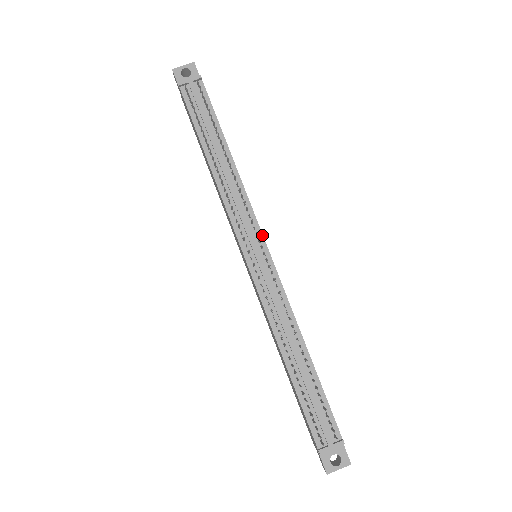
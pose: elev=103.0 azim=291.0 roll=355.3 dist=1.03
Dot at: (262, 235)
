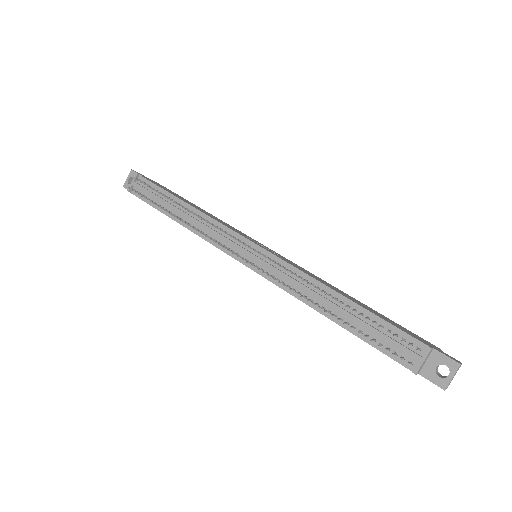
Dot at: (243, 237)
